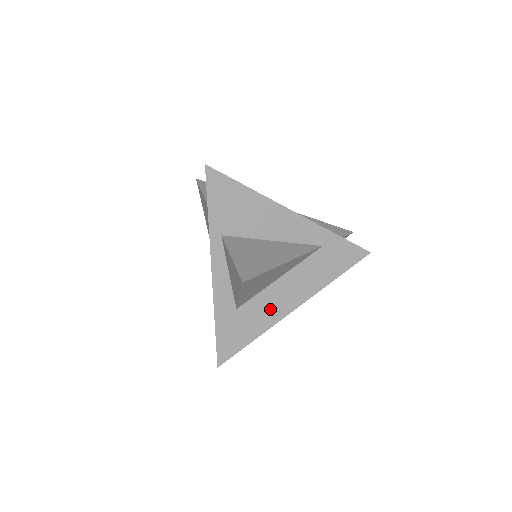
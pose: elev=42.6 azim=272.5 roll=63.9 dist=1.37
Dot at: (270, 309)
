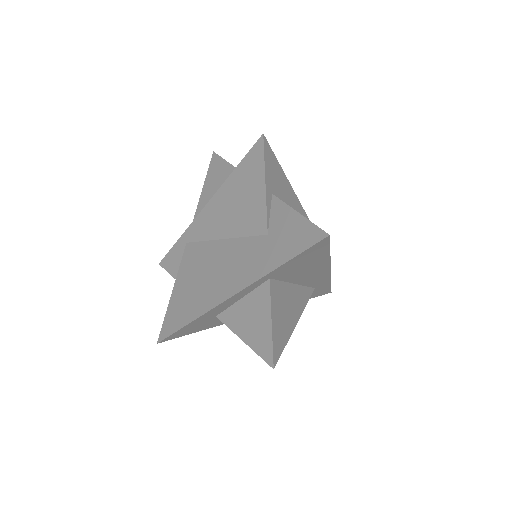
Dot at: occluded
